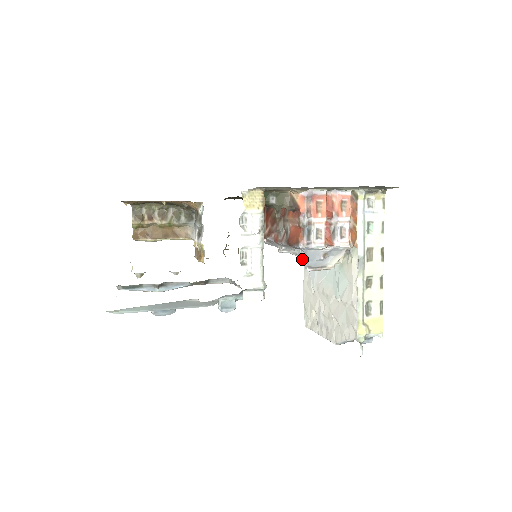
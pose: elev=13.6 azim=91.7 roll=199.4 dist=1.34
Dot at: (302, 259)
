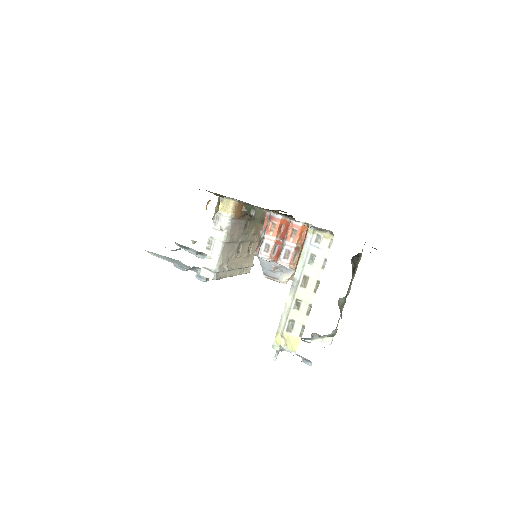
Dot at: occluded
